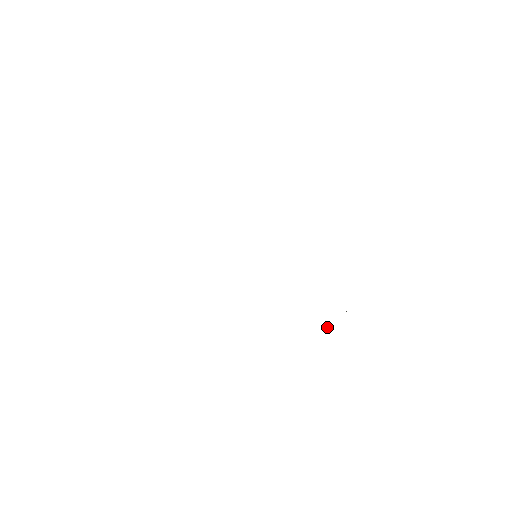
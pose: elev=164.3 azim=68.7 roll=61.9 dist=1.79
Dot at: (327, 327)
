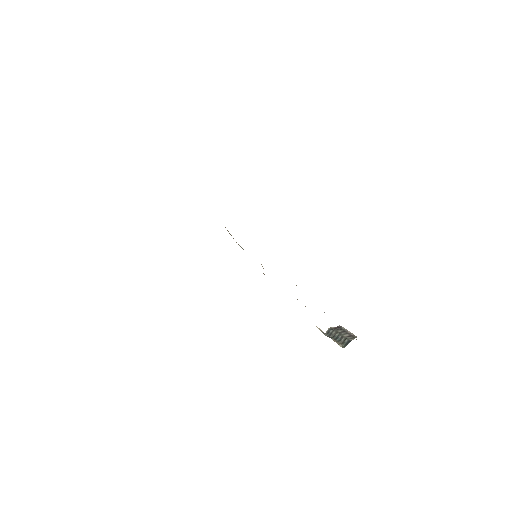
Dot at: (327, 333)
